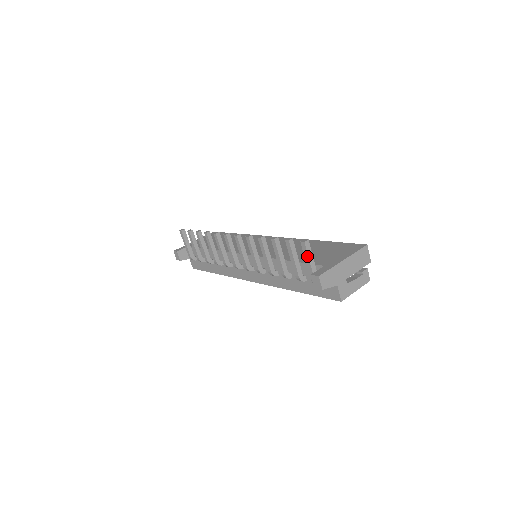
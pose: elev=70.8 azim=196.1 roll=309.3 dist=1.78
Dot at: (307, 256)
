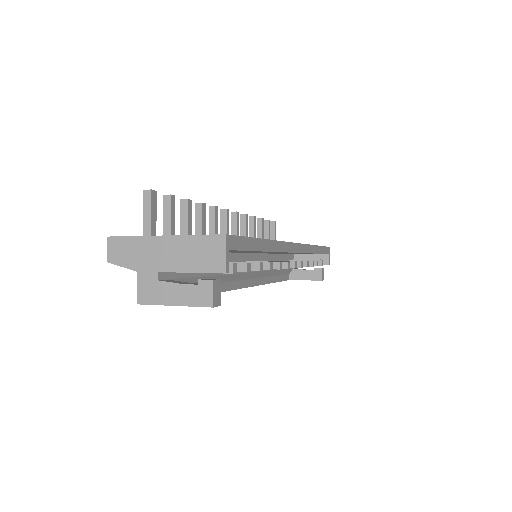
Dot at: (144, 215)
